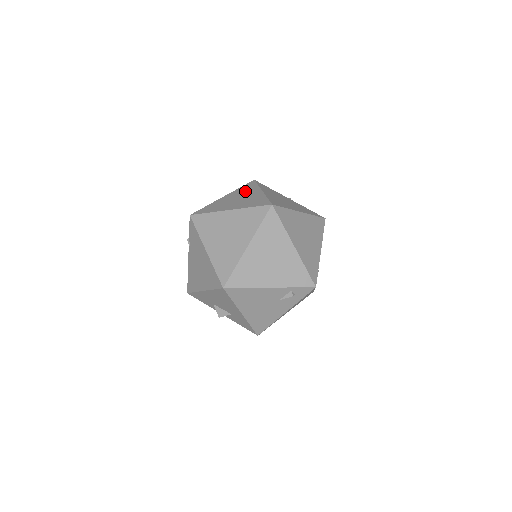
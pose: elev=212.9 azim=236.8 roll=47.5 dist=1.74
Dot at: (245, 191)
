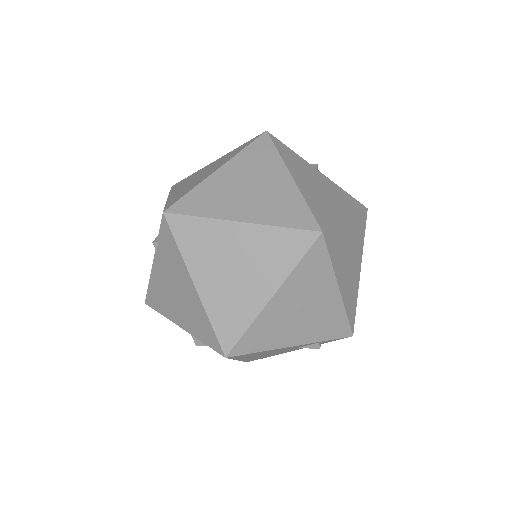
Dot at: (258, 165)
